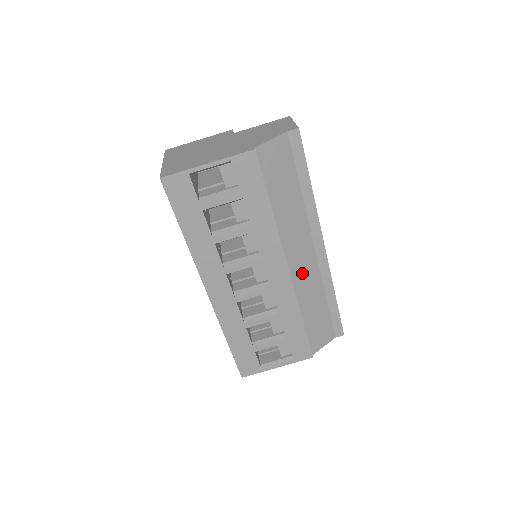
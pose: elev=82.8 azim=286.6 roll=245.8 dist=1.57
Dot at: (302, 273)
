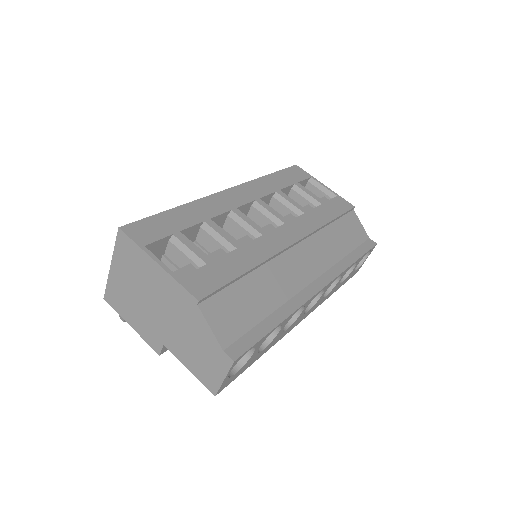
Dot at: (291, 267)
